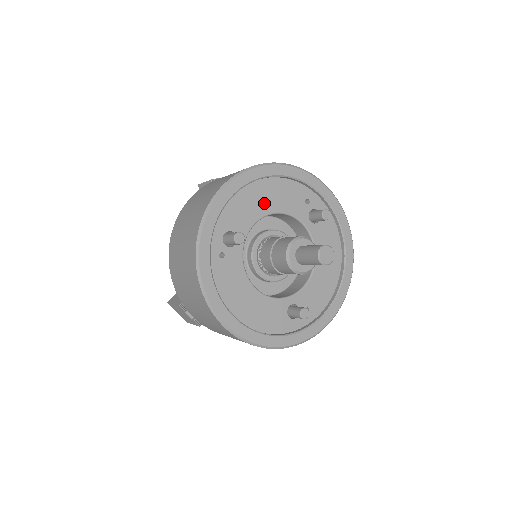
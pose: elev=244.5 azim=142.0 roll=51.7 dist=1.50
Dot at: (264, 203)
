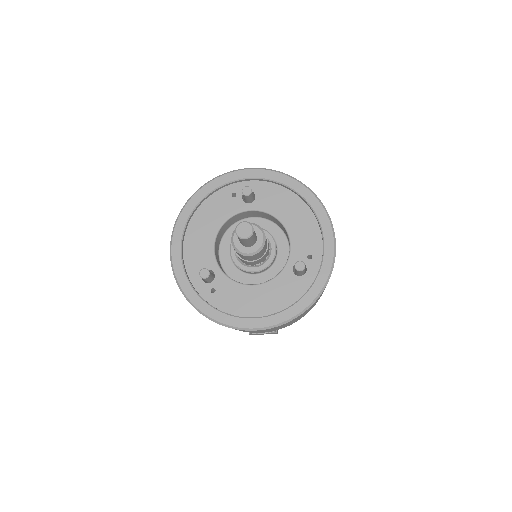
Dot at: (207, 231)
